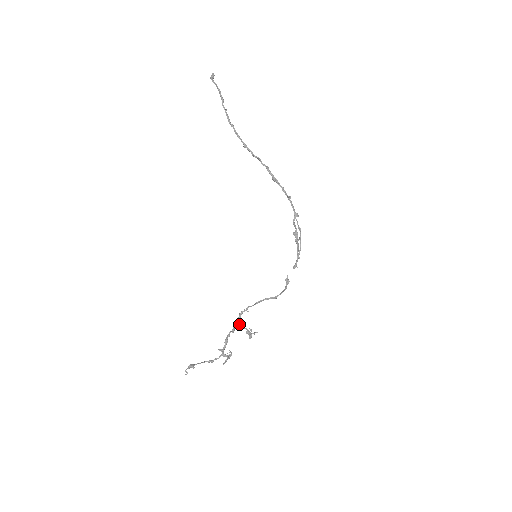
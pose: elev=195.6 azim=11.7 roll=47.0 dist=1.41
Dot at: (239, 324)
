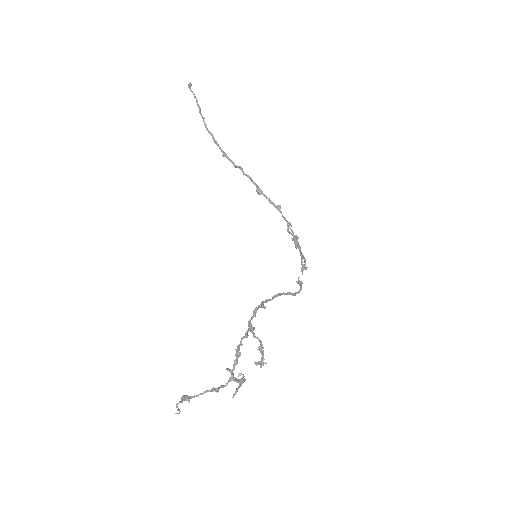
Dot at: (252, 329)
